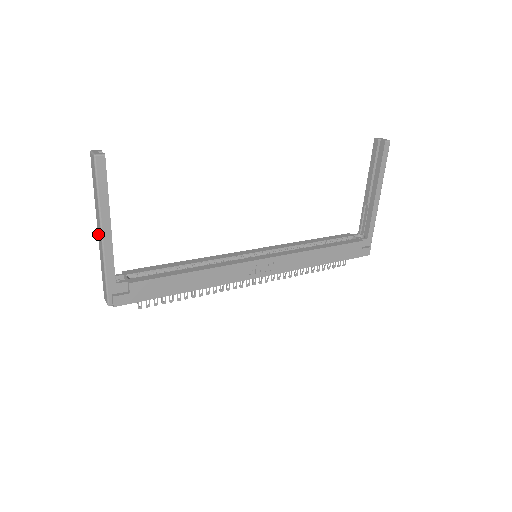
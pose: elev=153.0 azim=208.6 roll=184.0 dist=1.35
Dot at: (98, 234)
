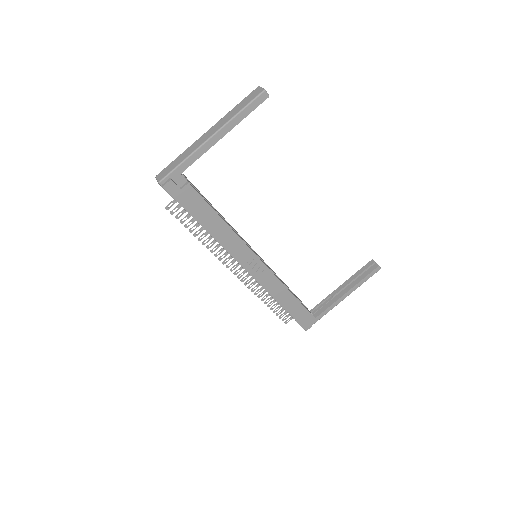
Dot at: (205, 134)
